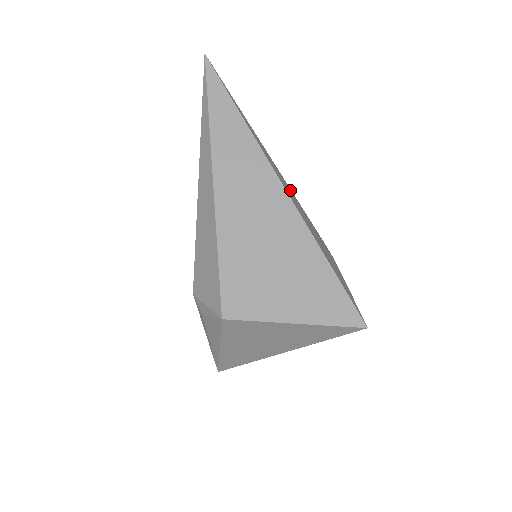
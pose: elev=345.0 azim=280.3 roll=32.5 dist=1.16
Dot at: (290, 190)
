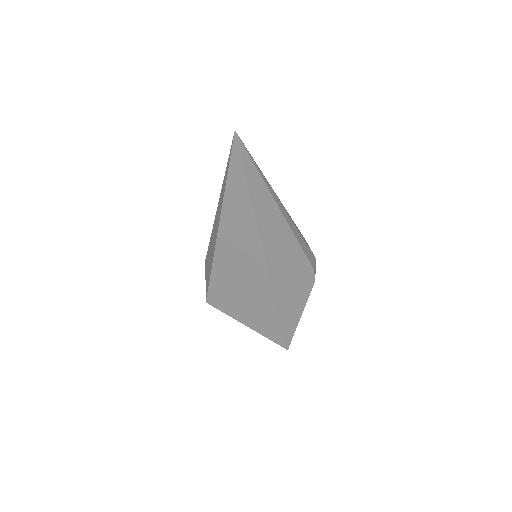
Dot at: (290, 242)
